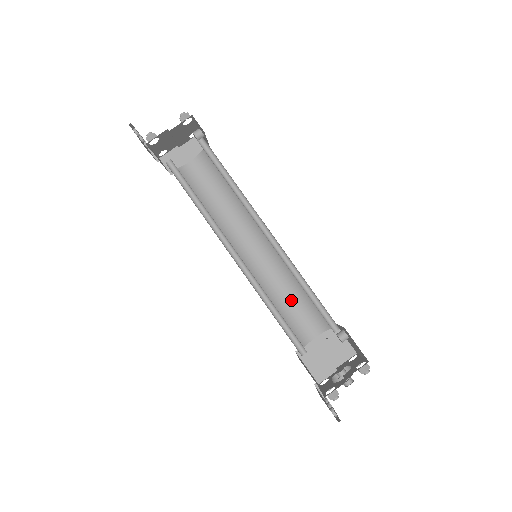
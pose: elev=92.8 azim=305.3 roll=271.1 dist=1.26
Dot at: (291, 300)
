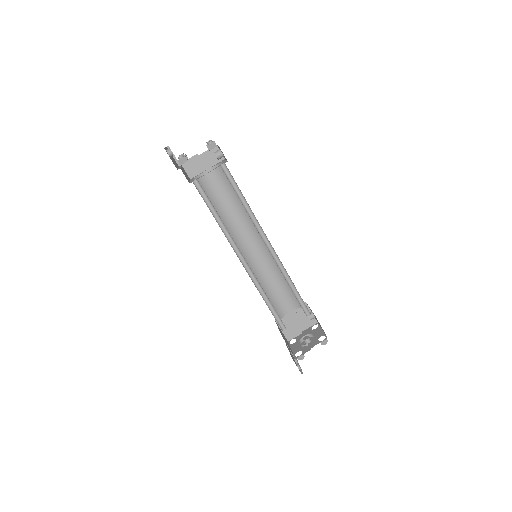
Dot at: (276, 284)
